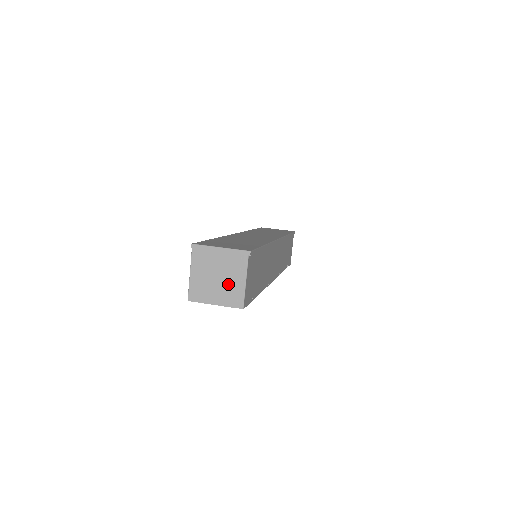
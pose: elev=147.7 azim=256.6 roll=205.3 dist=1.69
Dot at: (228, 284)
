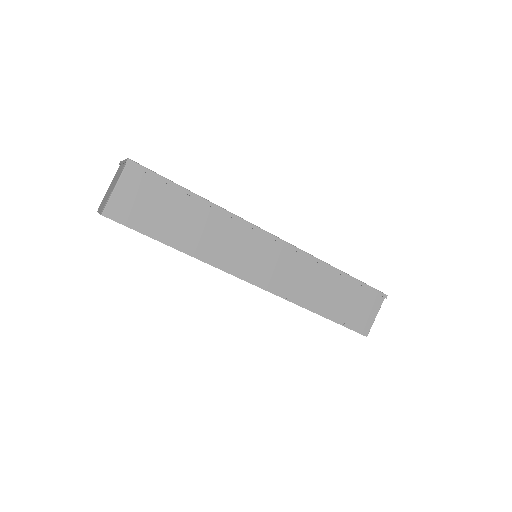
Dot at: (110, 192)
